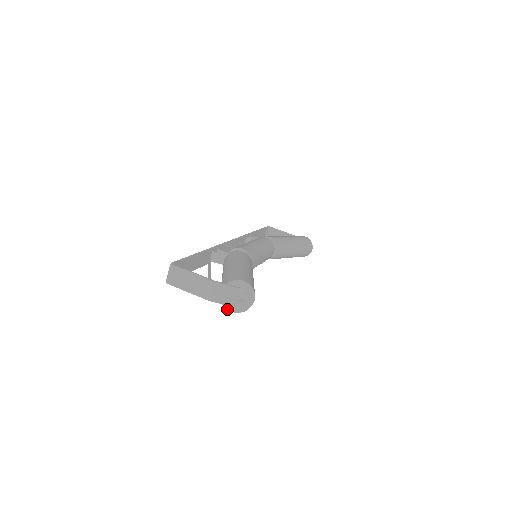
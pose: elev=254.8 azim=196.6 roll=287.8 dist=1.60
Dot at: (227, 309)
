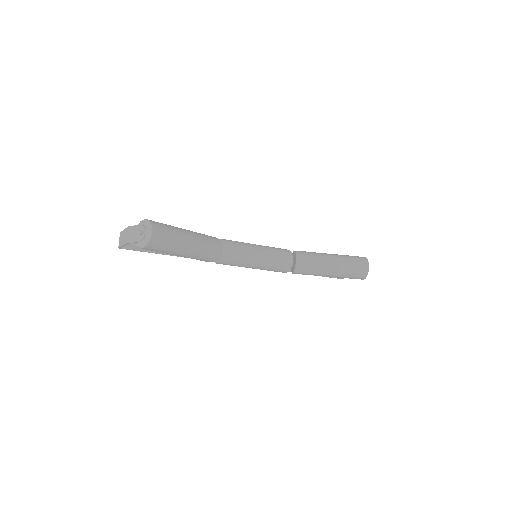
Dot at: (138, 247)
